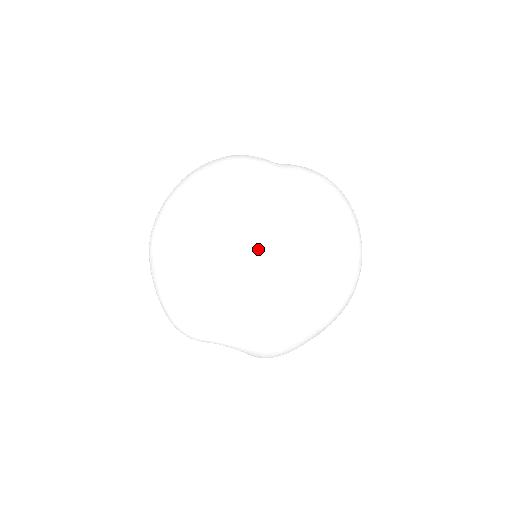
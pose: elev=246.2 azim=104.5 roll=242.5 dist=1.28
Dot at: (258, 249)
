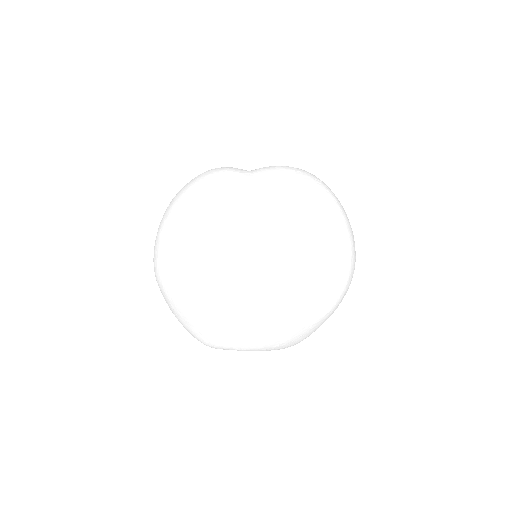
Dot at: (240, 275)
